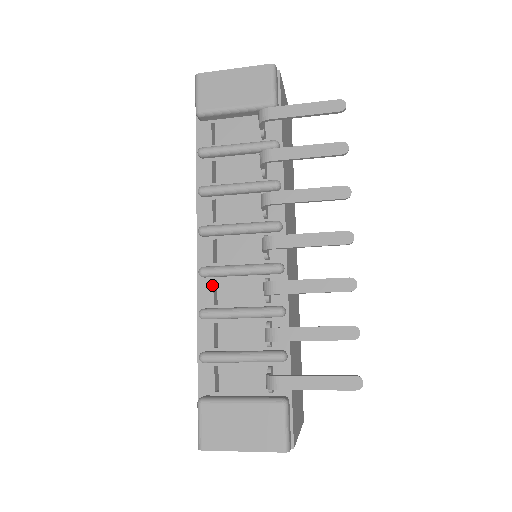
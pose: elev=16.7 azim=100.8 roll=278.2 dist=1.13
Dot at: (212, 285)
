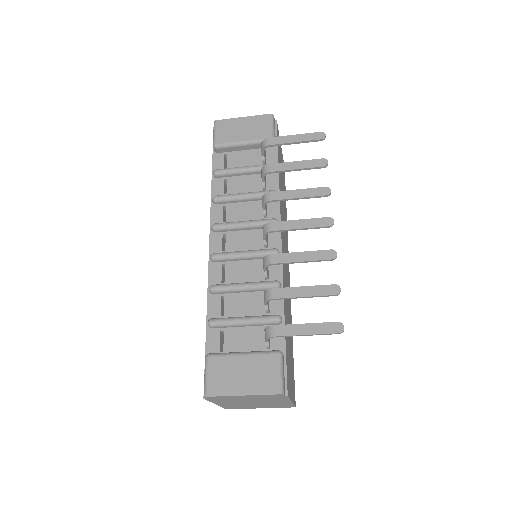
Dot at: (221, 268)
